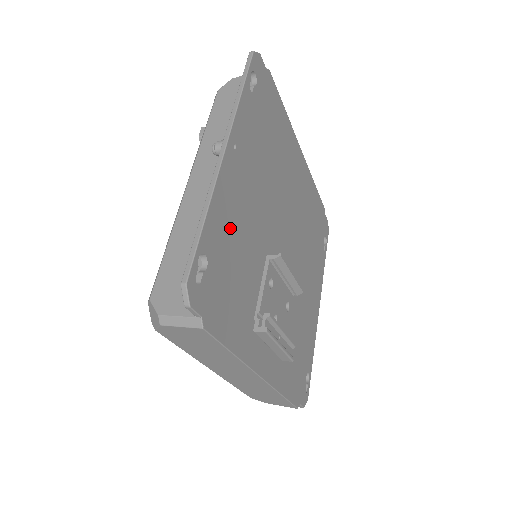
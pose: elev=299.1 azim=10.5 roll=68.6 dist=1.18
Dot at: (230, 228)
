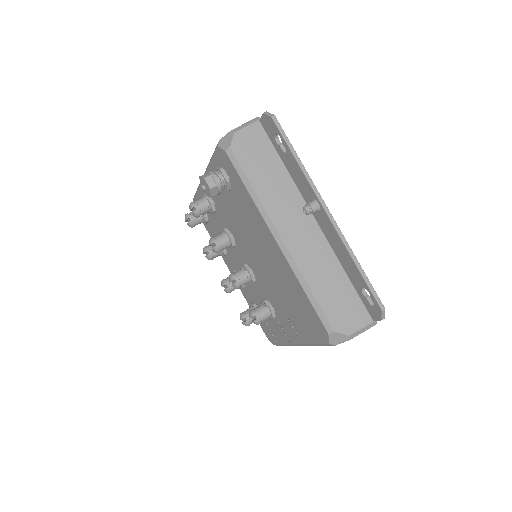
Dot at: occluded
